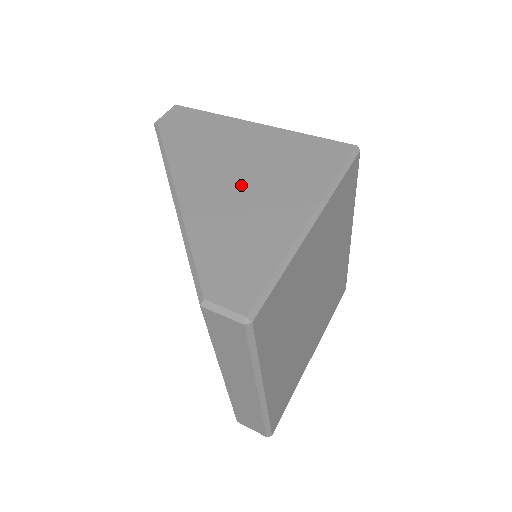
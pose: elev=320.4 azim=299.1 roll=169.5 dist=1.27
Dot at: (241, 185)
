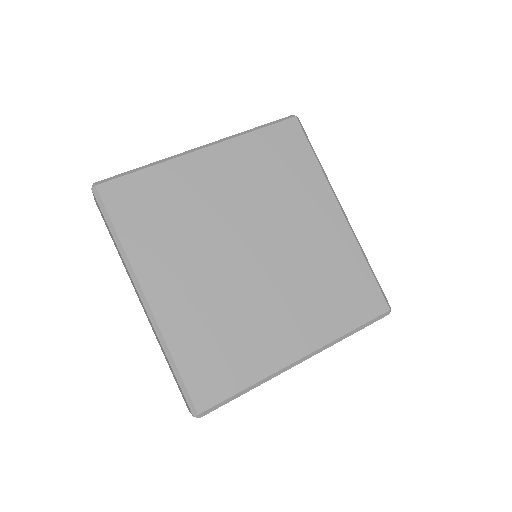
Dot at: occluded
